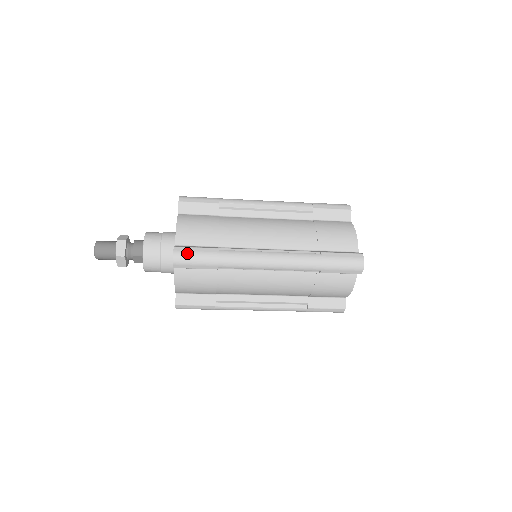
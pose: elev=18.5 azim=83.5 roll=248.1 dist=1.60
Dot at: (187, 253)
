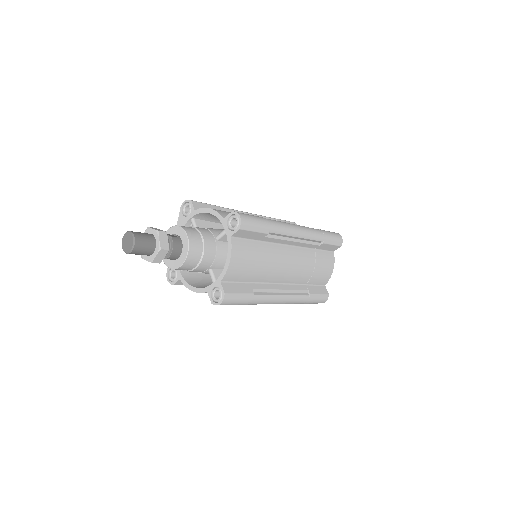
Dot at: (232, 301)
